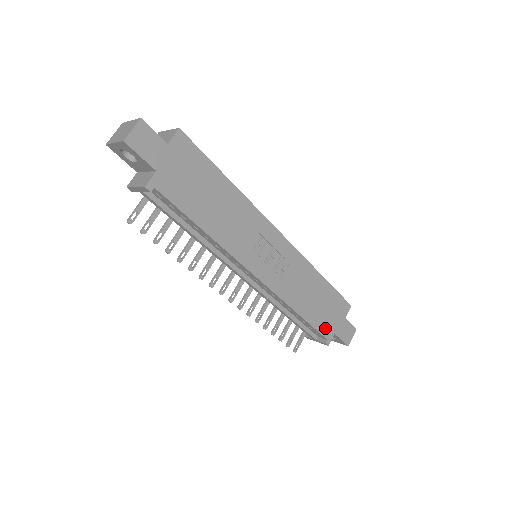
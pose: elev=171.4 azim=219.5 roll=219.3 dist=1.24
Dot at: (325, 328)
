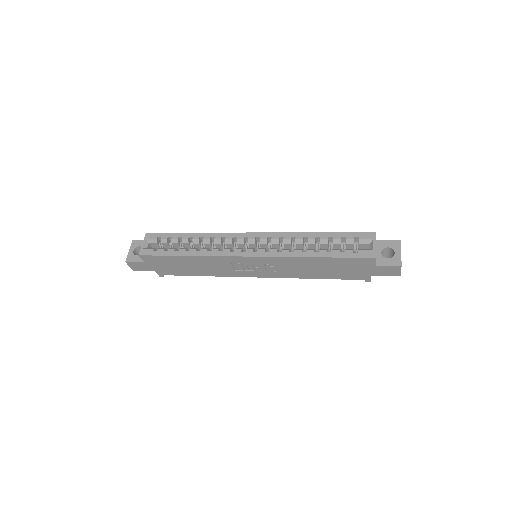
Dot at: (355, 276)
